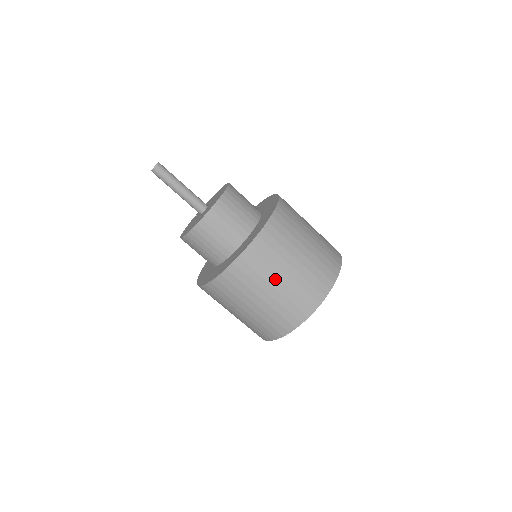
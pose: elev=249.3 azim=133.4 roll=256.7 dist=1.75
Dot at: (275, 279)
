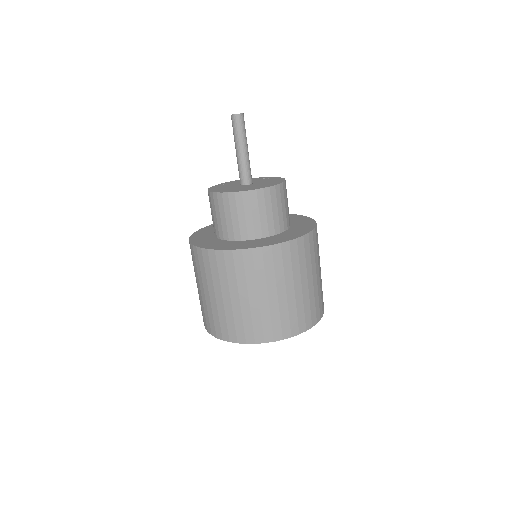
Dot at: (311, 275)
